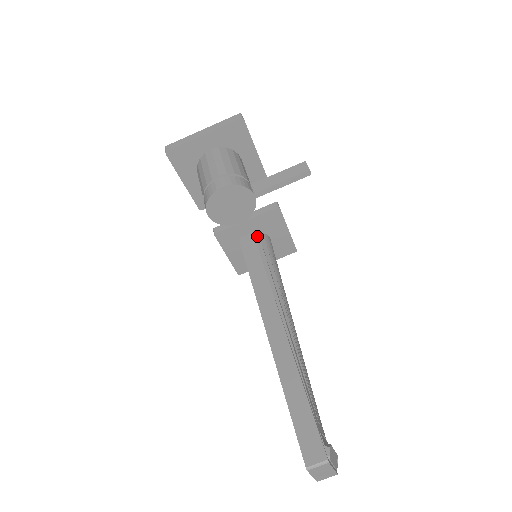
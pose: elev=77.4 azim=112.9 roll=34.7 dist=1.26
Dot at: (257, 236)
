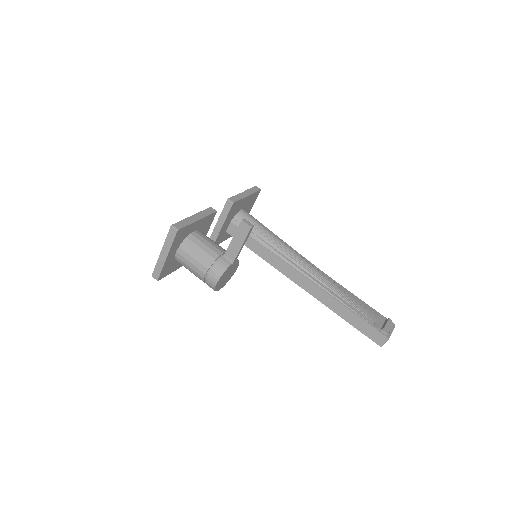
Dot at: (235, 222)
